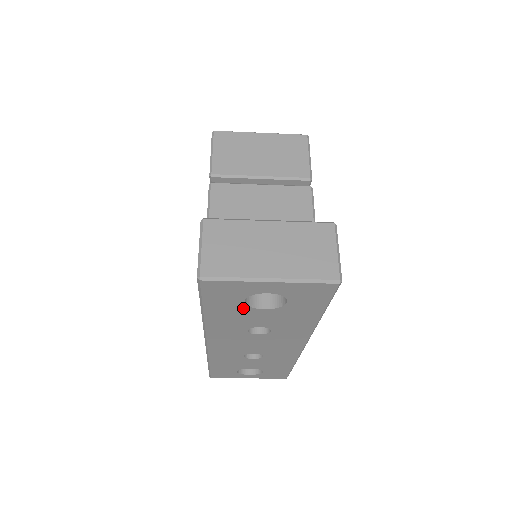
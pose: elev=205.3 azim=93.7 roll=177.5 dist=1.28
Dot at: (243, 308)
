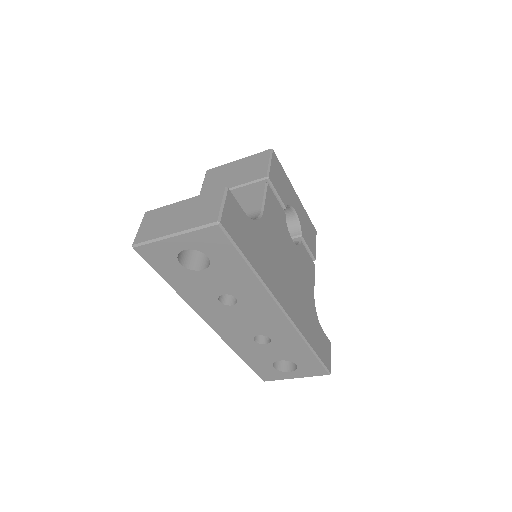
Dot at: (188, 273)
